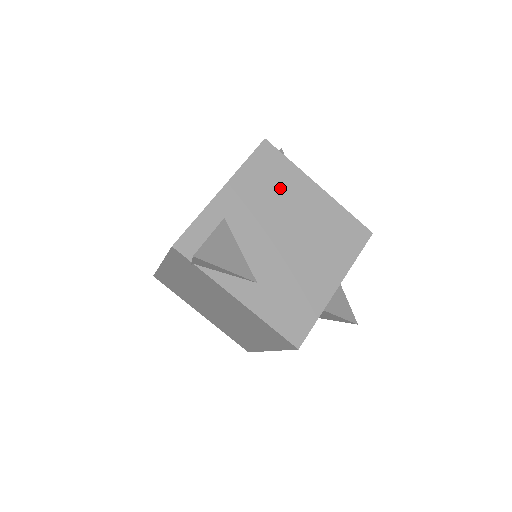
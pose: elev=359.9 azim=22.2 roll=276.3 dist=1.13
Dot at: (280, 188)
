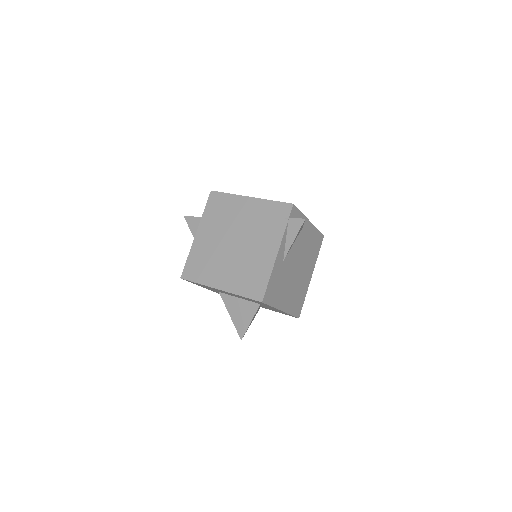
Dot at: (311, 254)
